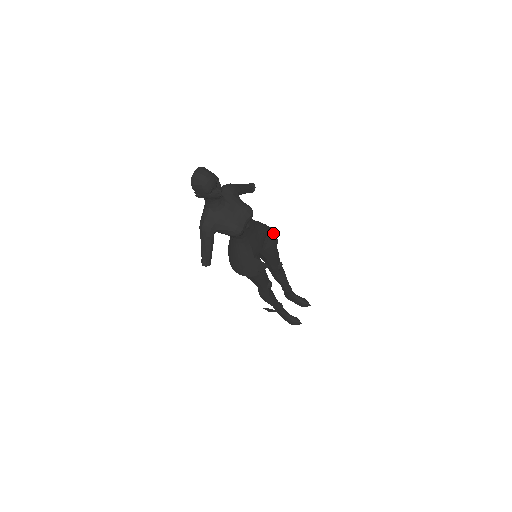
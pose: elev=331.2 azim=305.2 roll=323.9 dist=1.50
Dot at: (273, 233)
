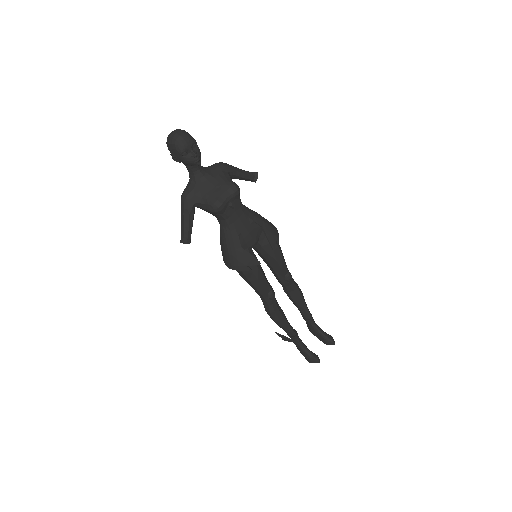
Dot at: (273, 229)
